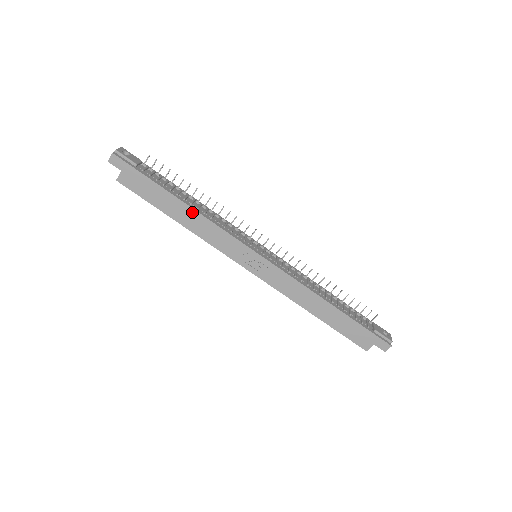
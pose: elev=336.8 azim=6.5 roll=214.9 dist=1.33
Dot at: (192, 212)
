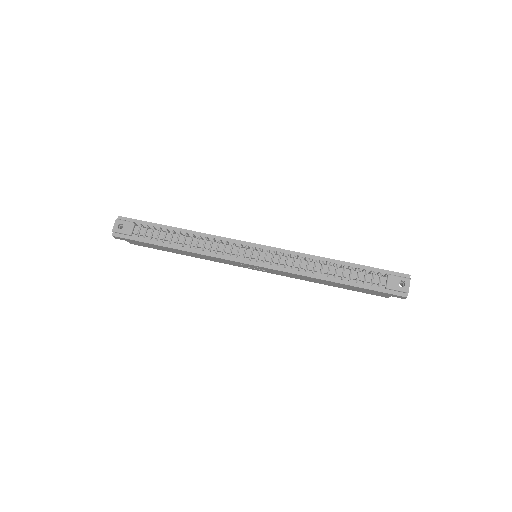
Dot at: (187, 252)
